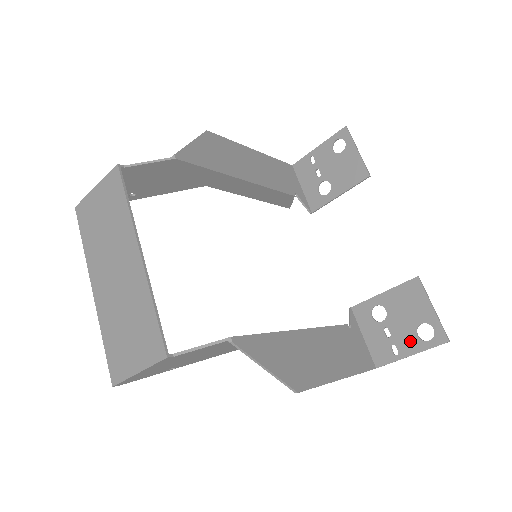
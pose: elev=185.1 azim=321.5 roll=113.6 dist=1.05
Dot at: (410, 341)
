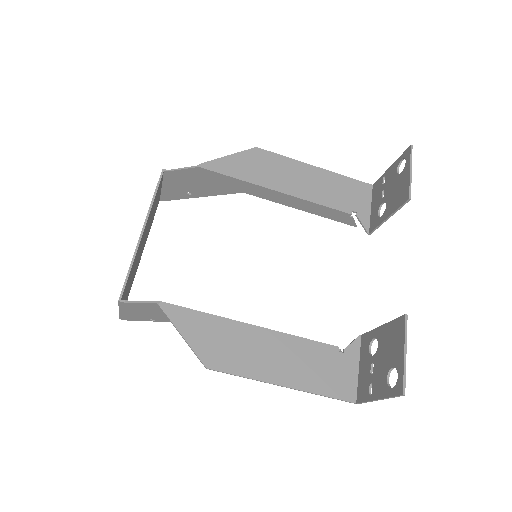
Dot at: (381, 383)
